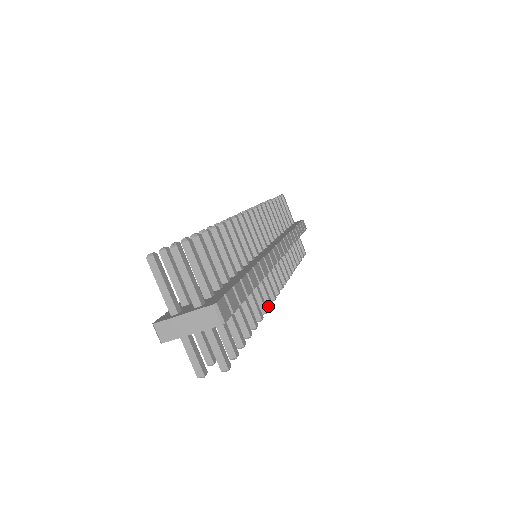
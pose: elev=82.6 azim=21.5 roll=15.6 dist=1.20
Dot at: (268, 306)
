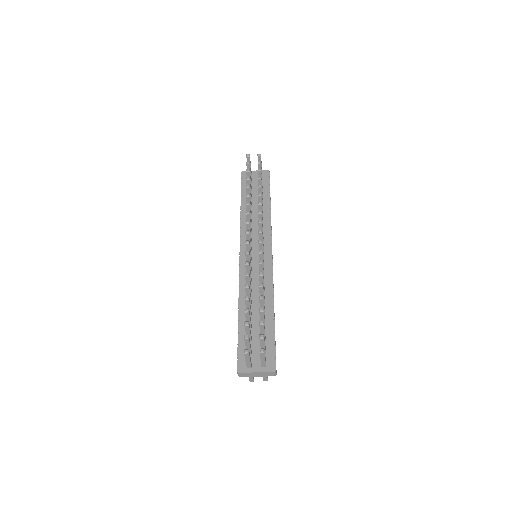
Dot at: occluded
